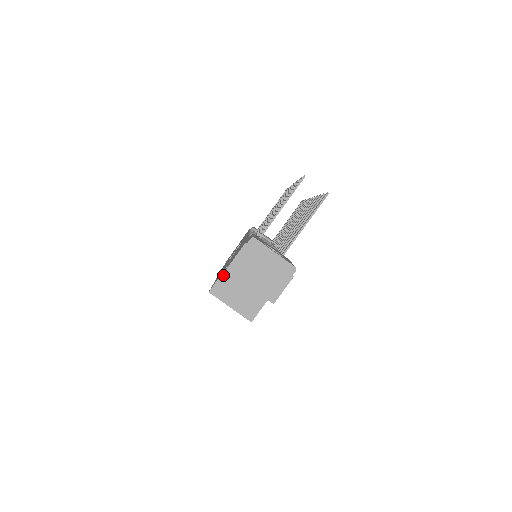
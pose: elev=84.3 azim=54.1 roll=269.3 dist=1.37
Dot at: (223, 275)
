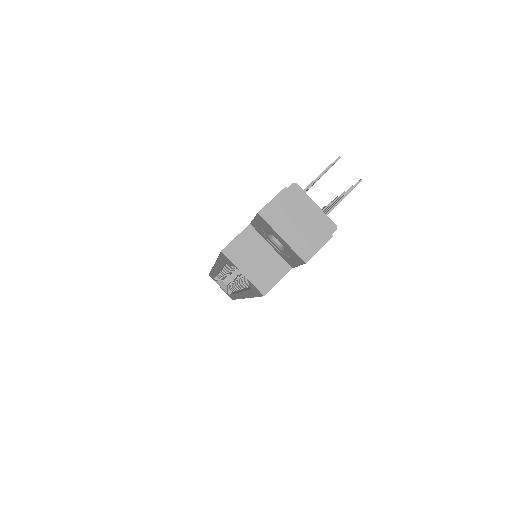
Dot at: (241, 235)
